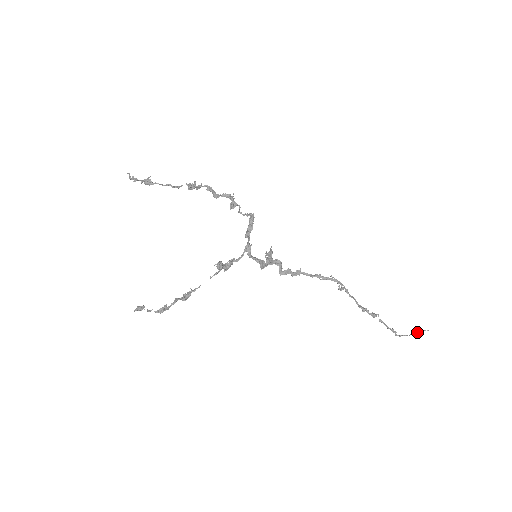
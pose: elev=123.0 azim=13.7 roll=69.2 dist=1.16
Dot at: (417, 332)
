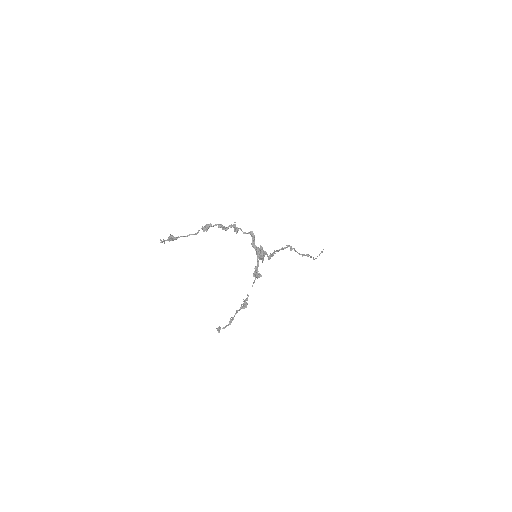
Dot at: (322, 252)
